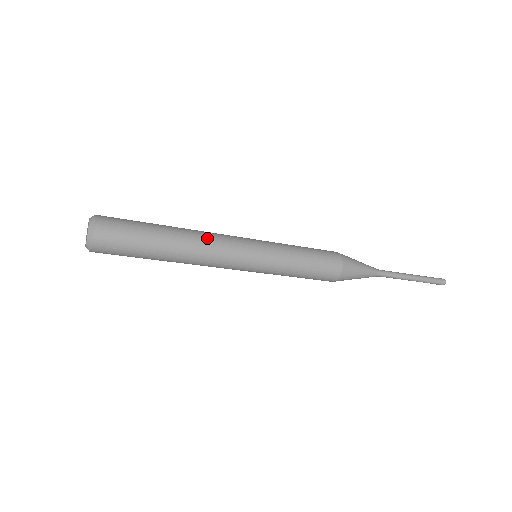
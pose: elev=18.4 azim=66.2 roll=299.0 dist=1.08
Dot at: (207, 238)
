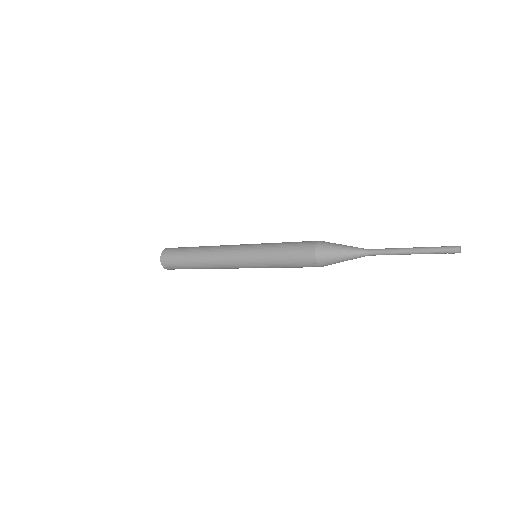
Dot at: (214, 255)
